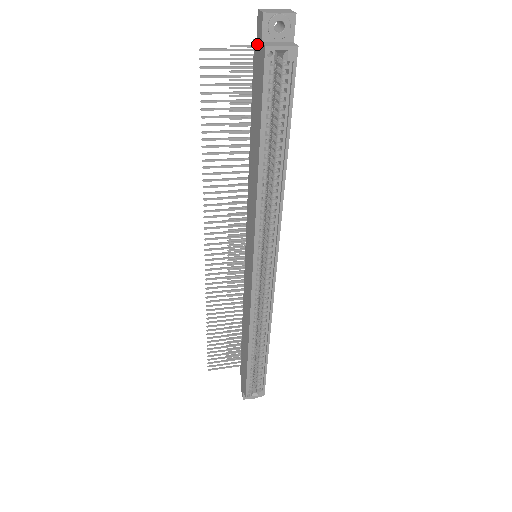
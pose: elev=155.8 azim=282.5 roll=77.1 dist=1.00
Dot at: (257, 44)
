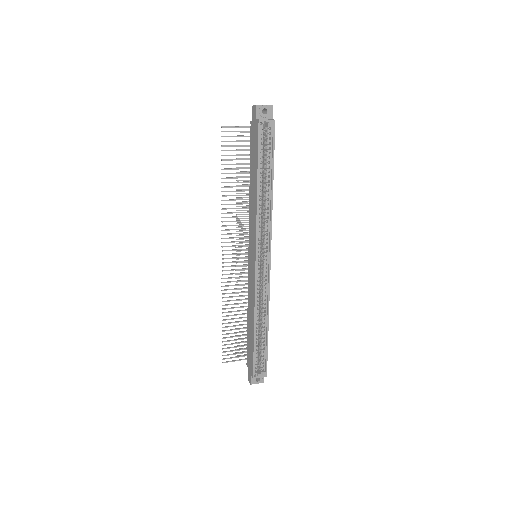
Dot at: (253, 122)
